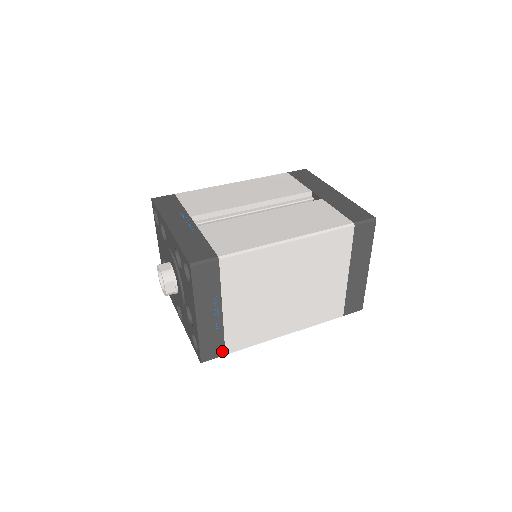
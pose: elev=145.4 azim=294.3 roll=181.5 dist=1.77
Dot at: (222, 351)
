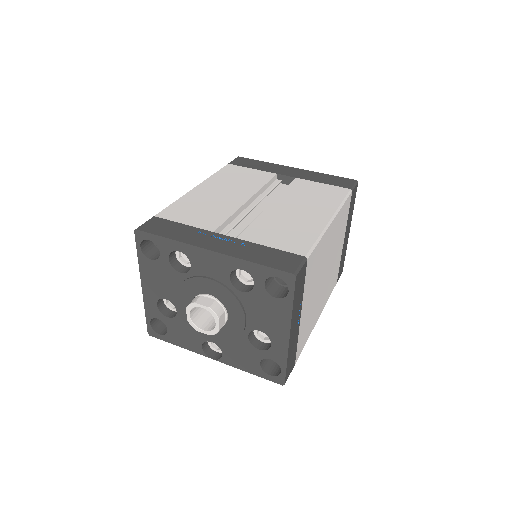
Dot at: (294, 362)
